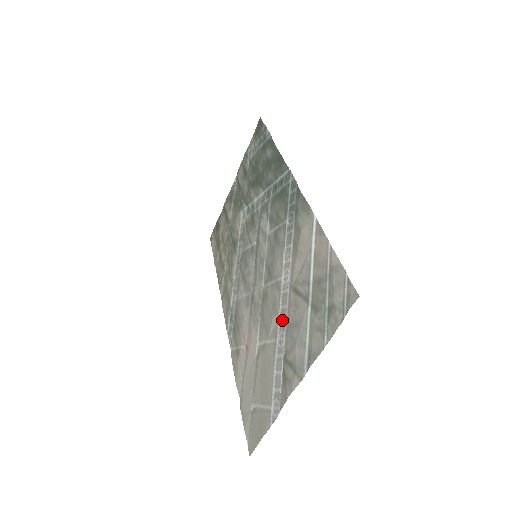
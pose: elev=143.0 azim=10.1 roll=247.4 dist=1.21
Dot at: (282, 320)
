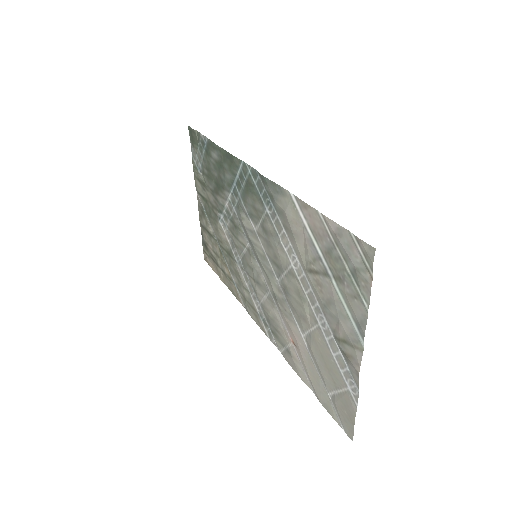
Dot at: (313, 304)
